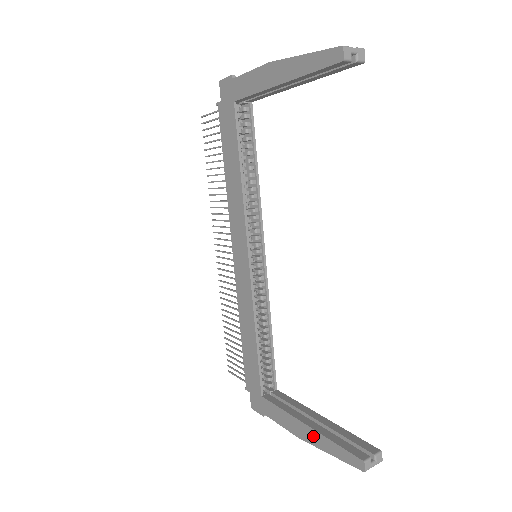
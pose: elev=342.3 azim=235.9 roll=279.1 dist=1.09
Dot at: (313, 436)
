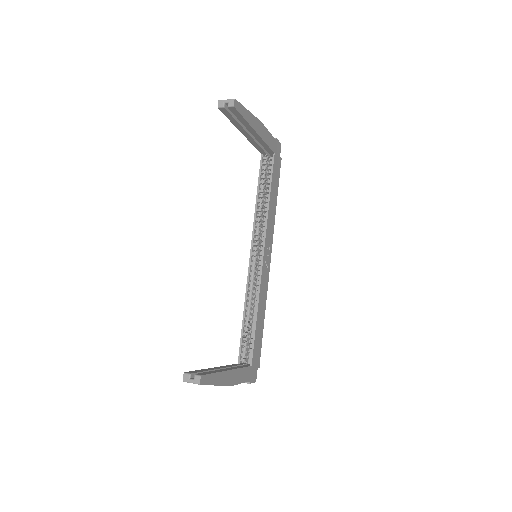
Dot at: occluded
